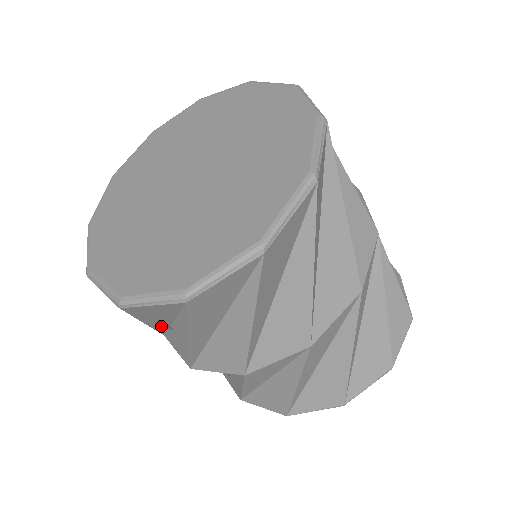
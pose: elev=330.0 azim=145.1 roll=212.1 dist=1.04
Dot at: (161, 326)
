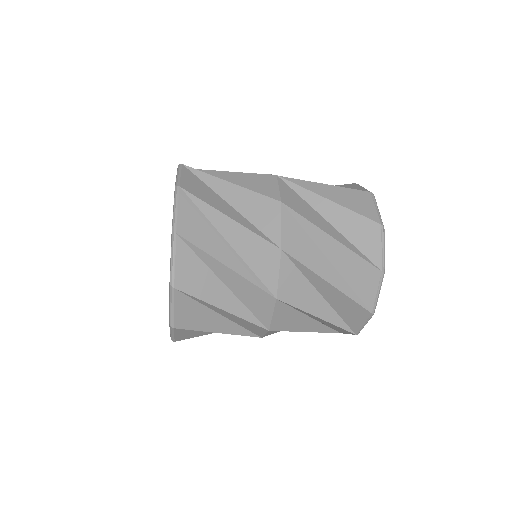
Dot at: occluded
